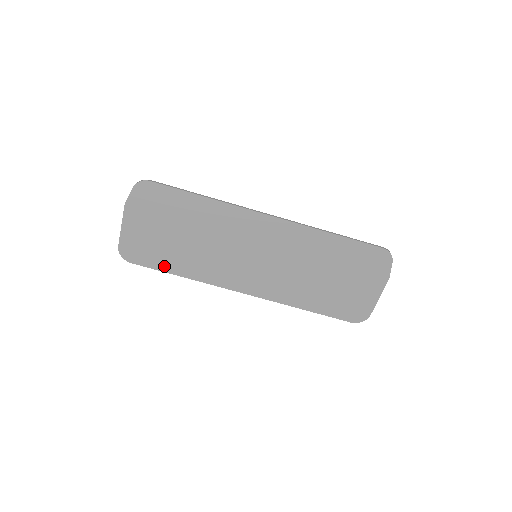
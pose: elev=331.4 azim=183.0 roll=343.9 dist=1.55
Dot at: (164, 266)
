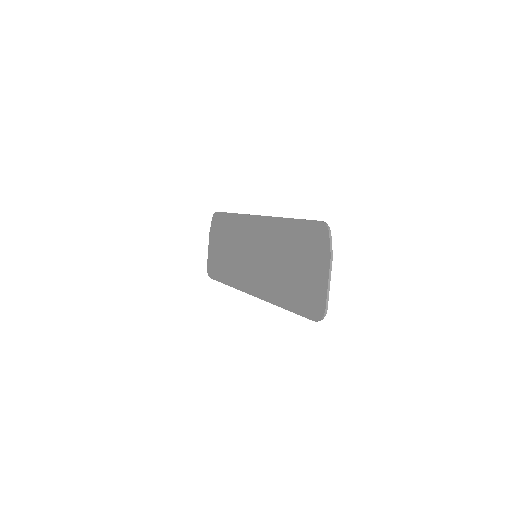
Dot at: (221, 277)
